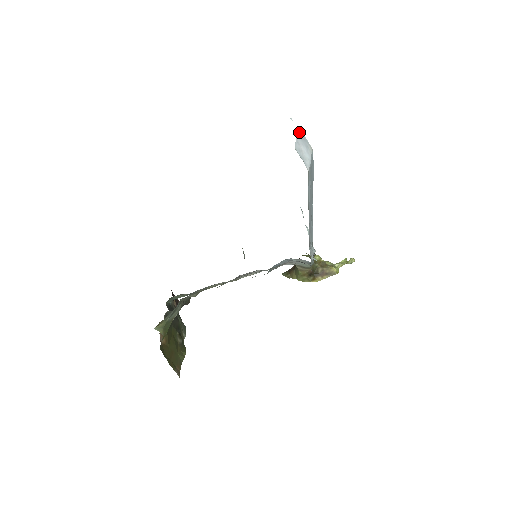
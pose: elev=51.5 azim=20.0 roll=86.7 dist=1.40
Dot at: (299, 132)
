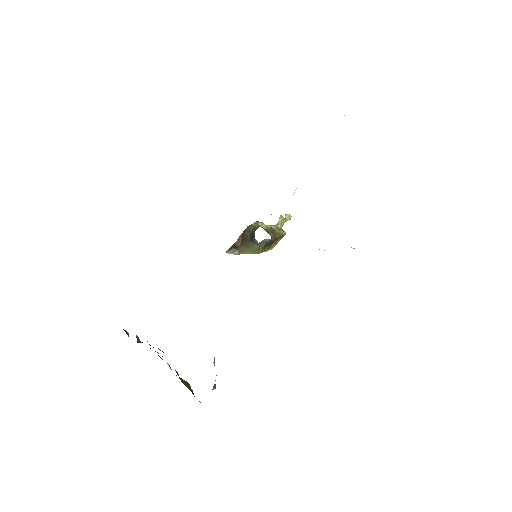
Dot at: occluded
